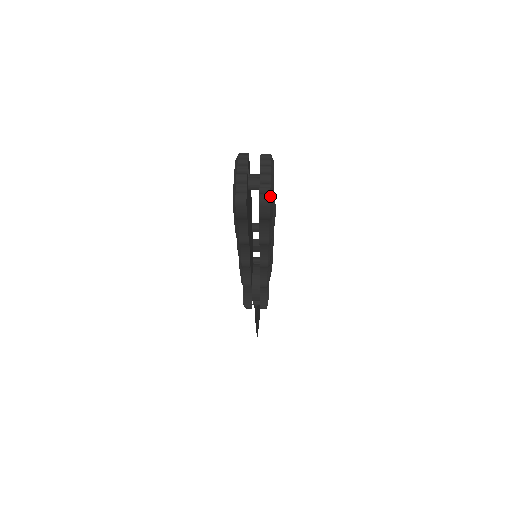
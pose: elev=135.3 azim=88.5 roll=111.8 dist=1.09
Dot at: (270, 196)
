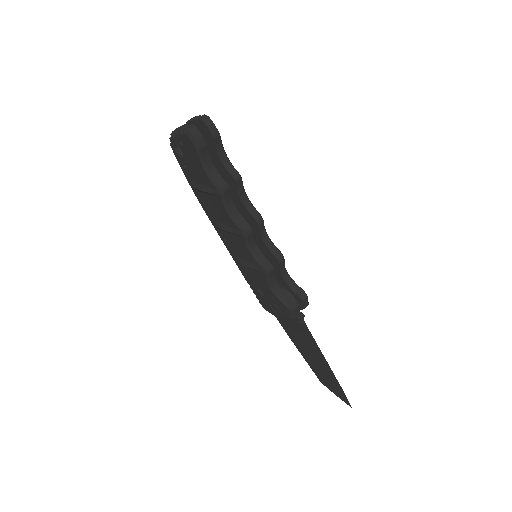
Dot at: (205, 115)
